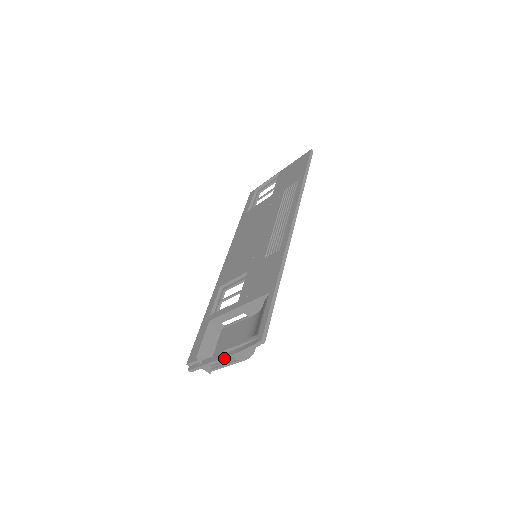
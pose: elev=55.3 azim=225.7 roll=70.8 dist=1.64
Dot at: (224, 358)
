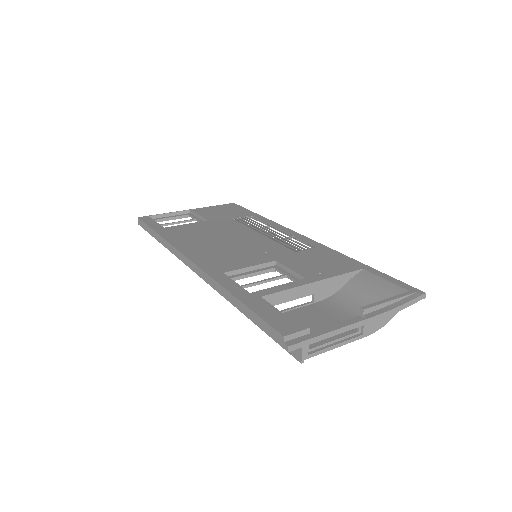
Dot at: (365, 320)
